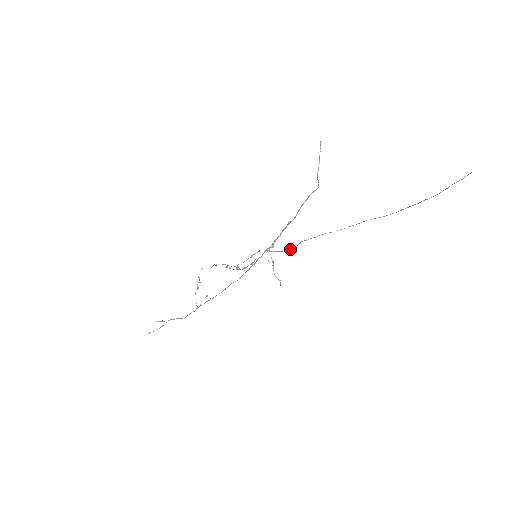
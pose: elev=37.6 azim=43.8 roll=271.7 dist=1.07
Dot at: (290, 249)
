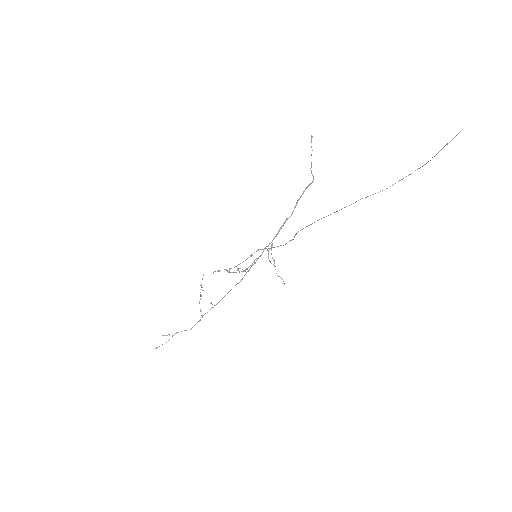
Dot at: occluded
